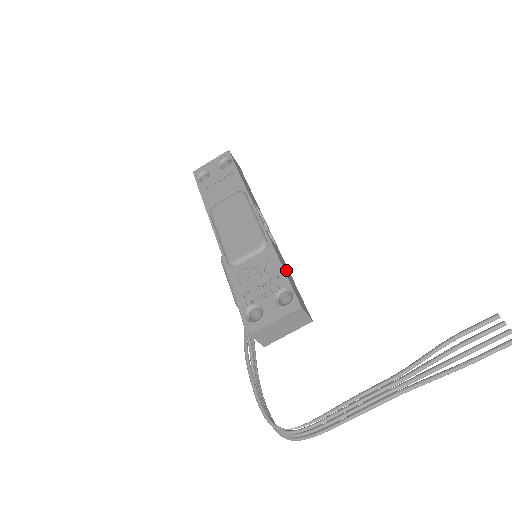
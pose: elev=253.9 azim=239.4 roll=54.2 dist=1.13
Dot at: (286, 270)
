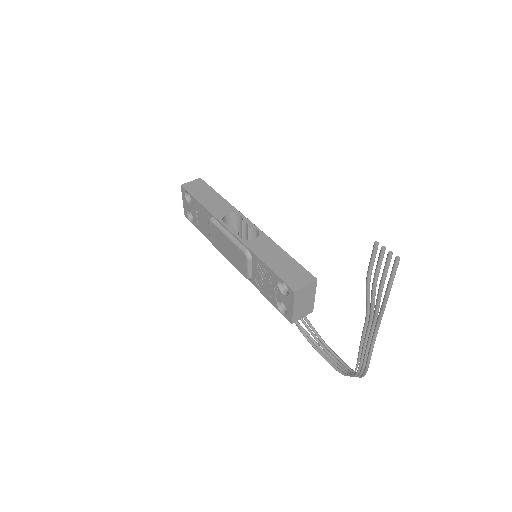
Dot at: (274, 259)
